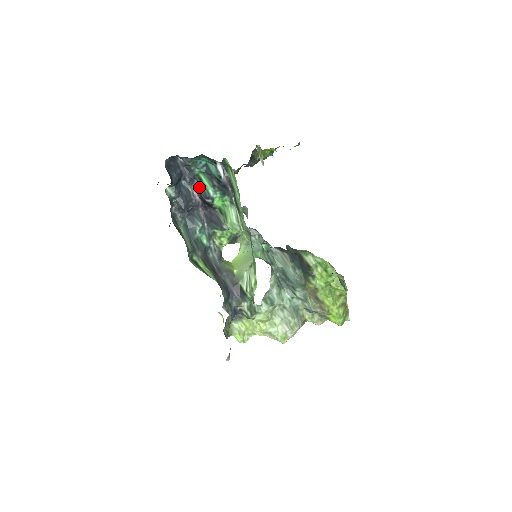
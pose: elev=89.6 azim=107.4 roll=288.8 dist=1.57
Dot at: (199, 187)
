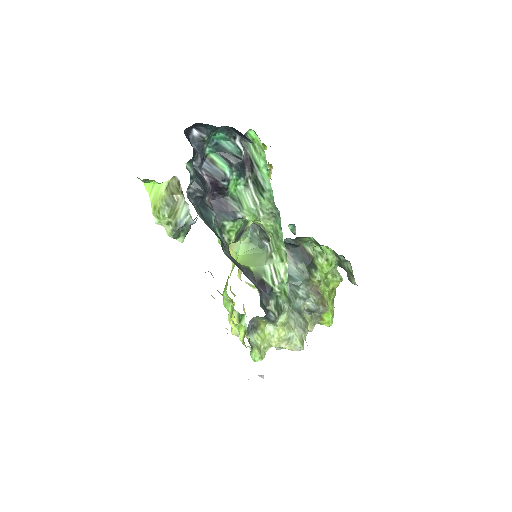
Dot at: (210, 169)
